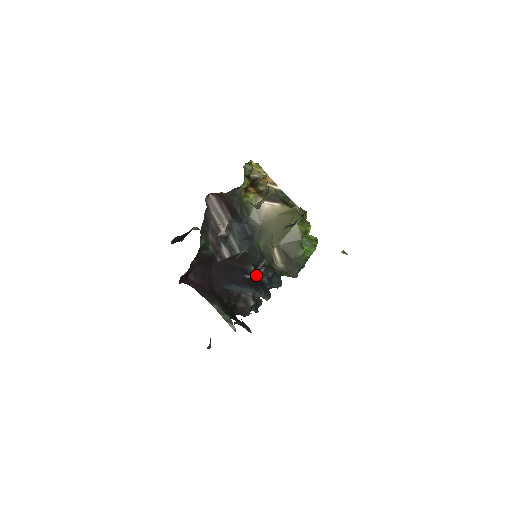
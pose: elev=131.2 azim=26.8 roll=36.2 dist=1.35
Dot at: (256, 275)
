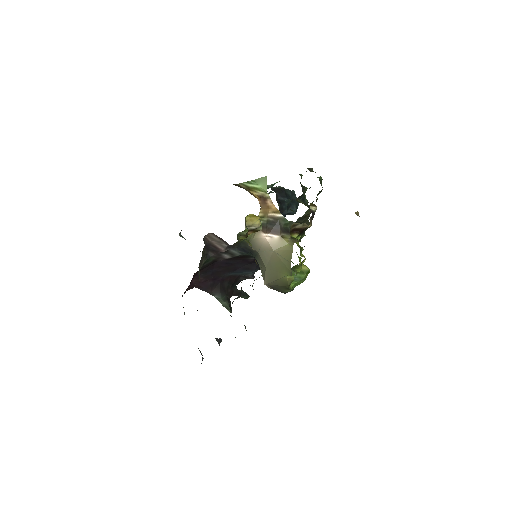
Dot at: occluded
